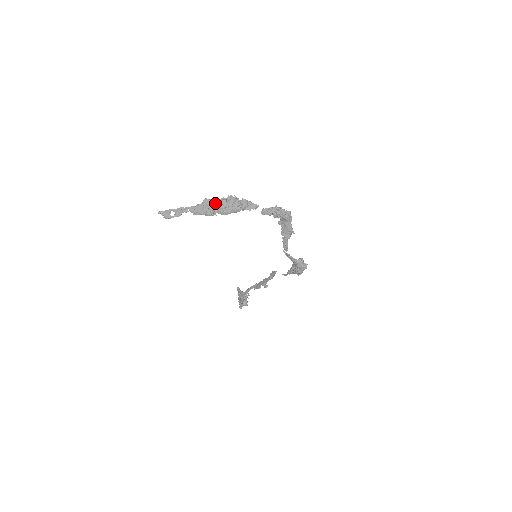
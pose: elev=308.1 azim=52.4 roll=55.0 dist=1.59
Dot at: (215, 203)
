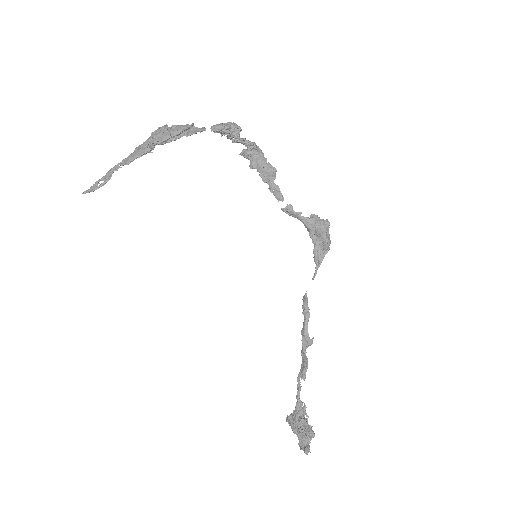
Dot at: (148, 138)
